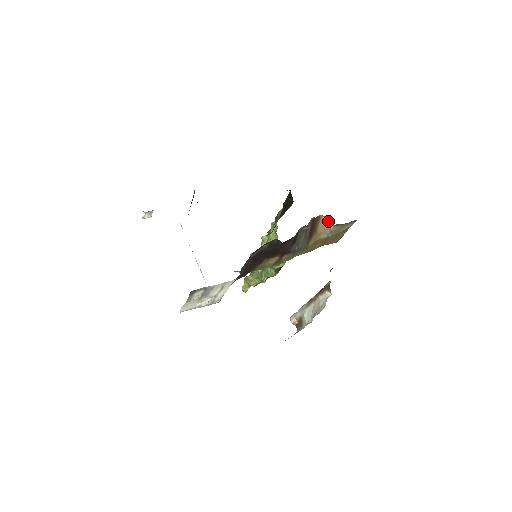
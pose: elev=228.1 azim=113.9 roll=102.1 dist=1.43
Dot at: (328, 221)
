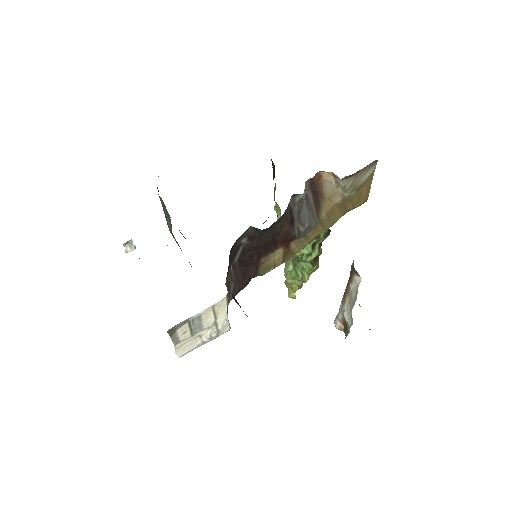
Dot at: (334, 177)
